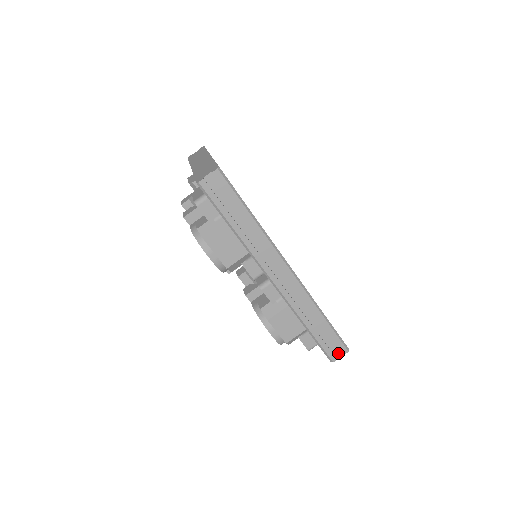
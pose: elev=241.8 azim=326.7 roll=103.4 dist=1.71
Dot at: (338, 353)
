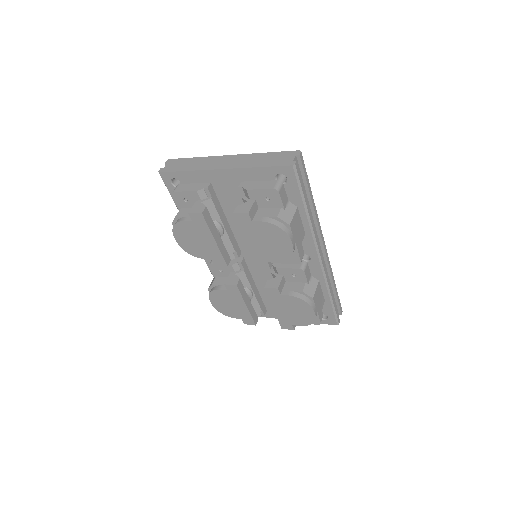
Dot at: occluded
